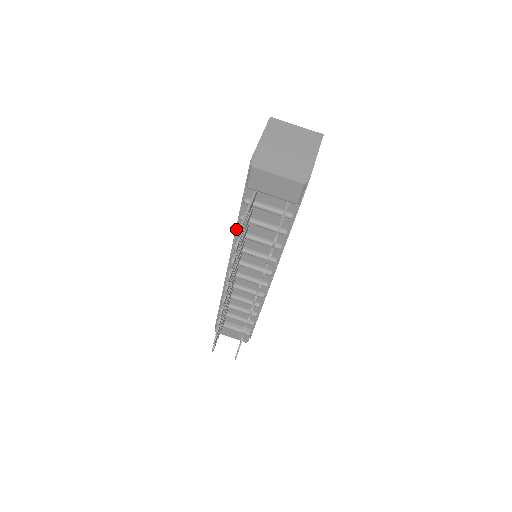
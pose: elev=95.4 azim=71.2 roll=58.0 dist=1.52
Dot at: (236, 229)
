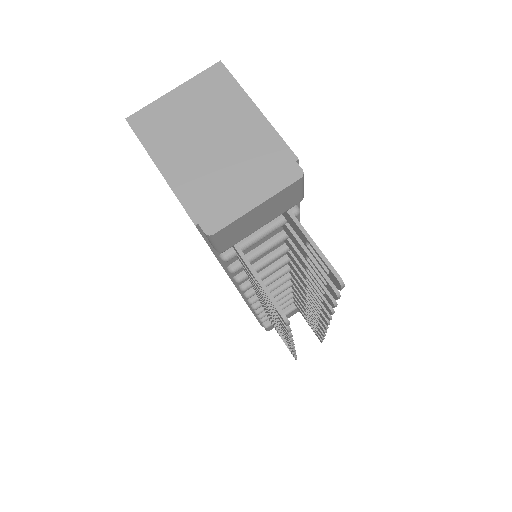
Dot at: (231, 279)
